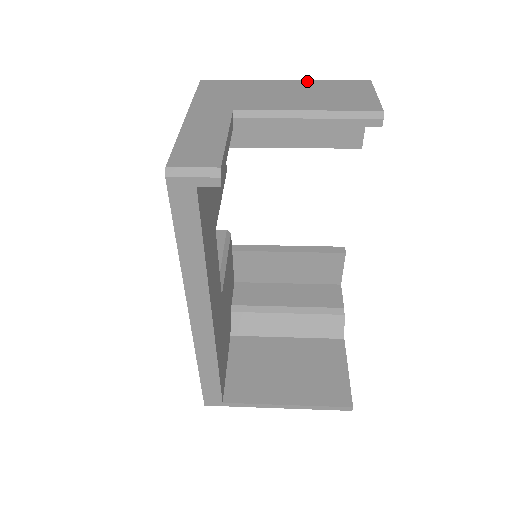
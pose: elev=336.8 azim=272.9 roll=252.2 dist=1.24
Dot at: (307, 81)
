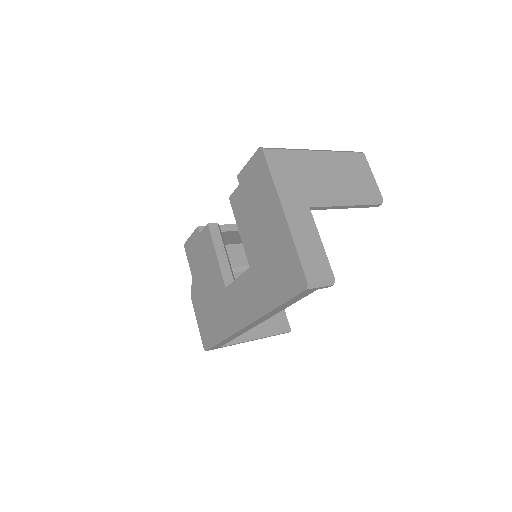
Dot at: (331, 154)
